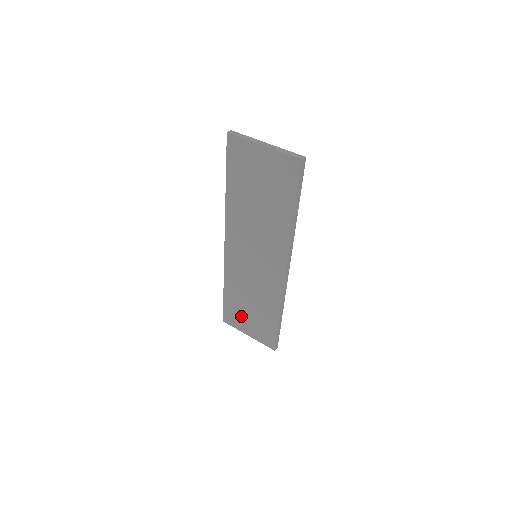
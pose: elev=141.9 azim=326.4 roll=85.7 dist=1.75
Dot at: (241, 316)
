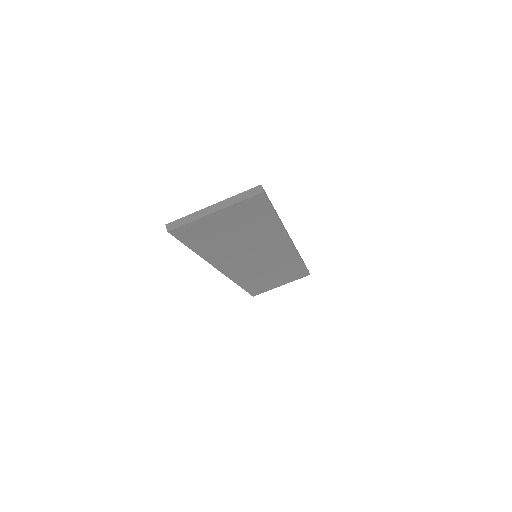
Dot at: (268, 285)
